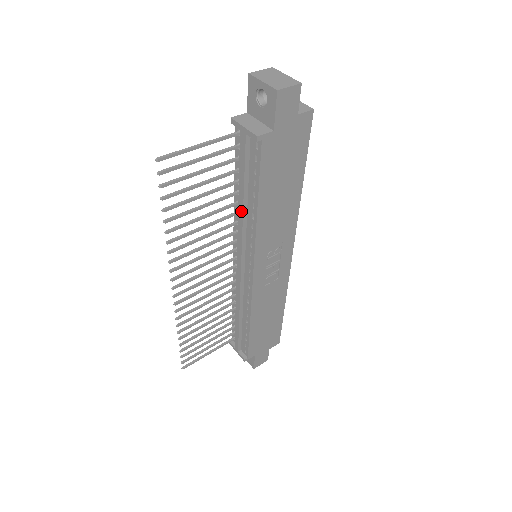
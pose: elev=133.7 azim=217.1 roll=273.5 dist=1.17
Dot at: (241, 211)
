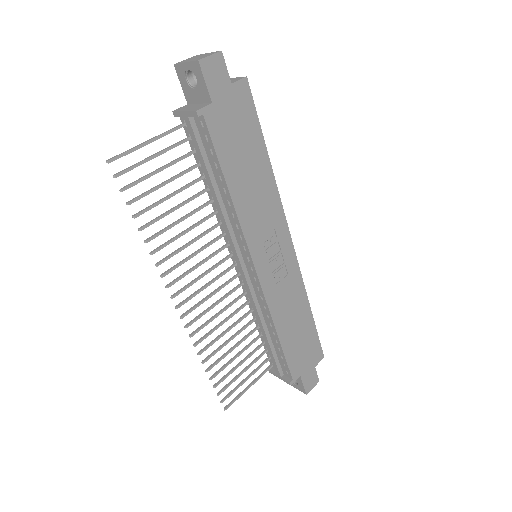
Dot at: (217, 204)
